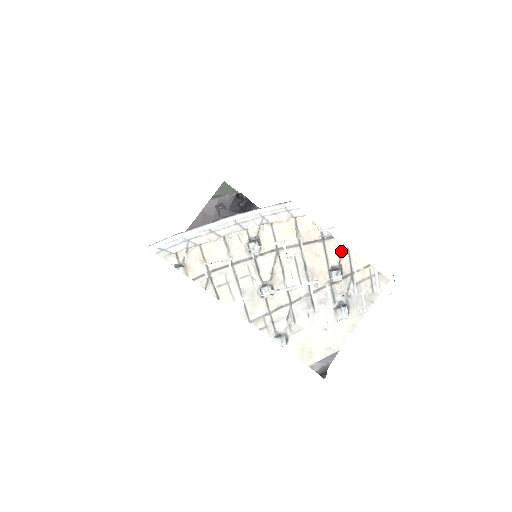
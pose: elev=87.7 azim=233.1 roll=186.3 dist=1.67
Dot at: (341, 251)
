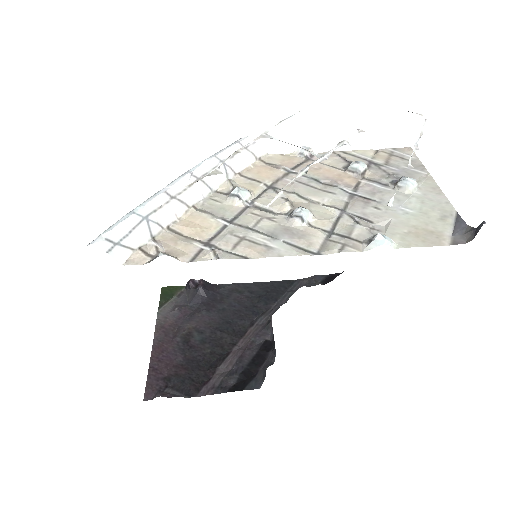
Dot at: (336, 155)
